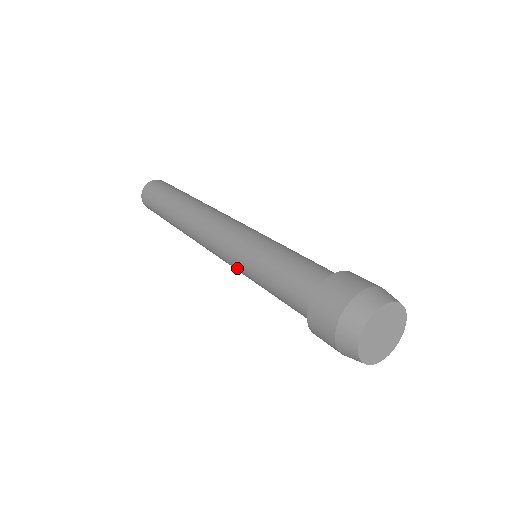
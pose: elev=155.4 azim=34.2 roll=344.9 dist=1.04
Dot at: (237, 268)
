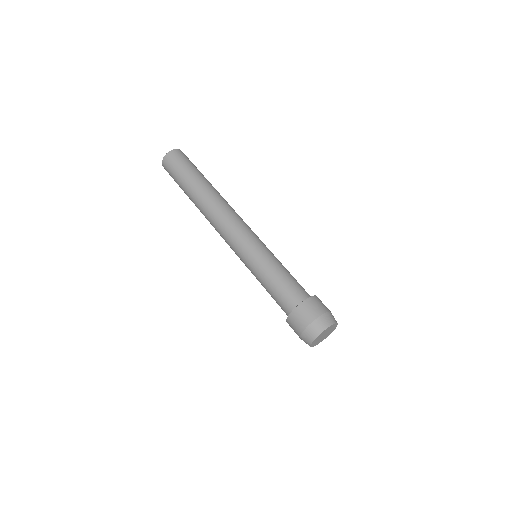
Dot at: (244, 263)
